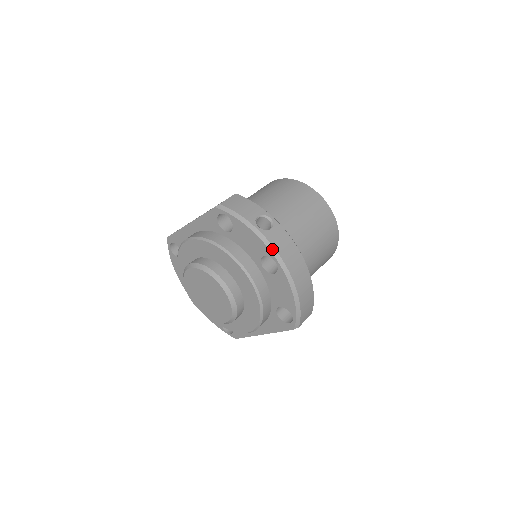
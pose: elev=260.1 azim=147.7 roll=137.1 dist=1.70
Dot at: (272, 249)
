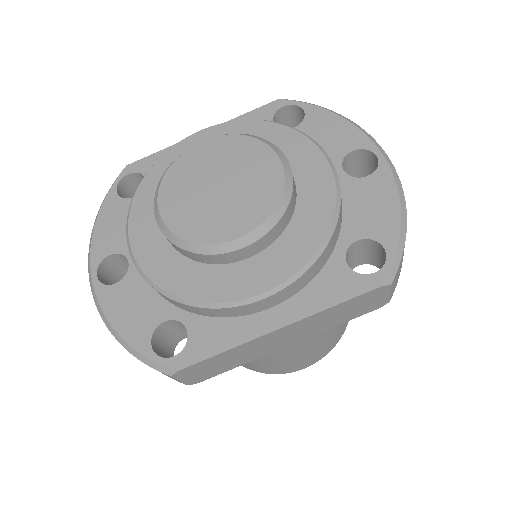
Dot at: (373, 140)
